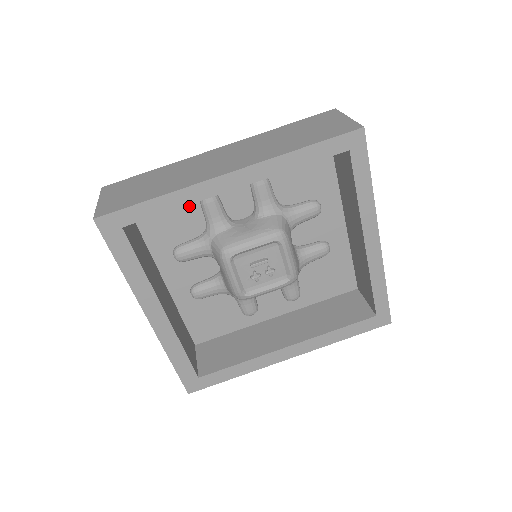
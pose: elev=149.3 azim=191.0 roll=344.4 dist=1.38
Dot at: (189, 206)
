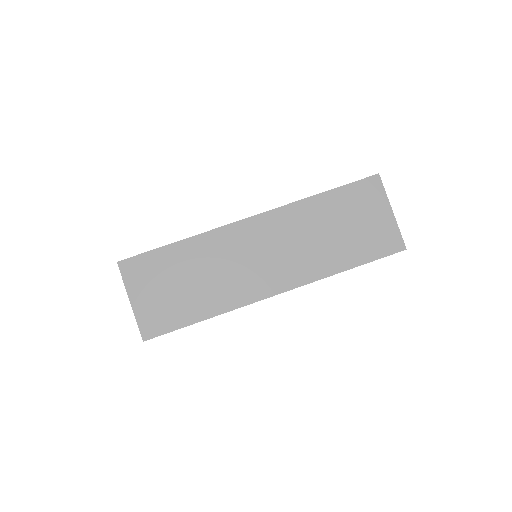
Dot at: occluded
